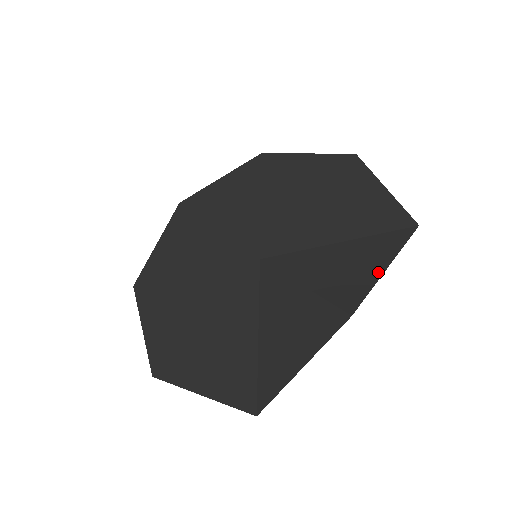
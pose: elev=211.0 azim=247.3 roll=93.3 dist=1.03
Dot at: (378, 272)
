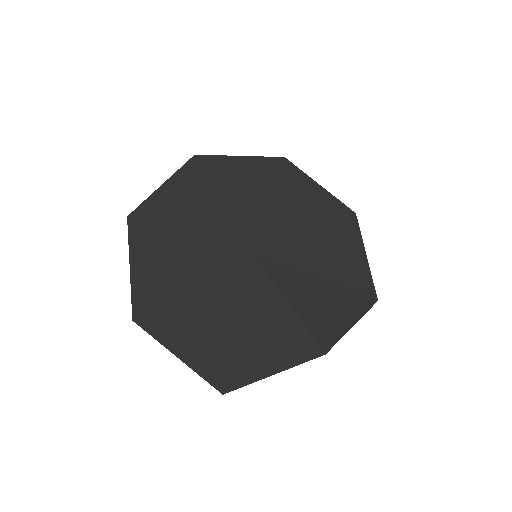
Dot at: (347, 326)
